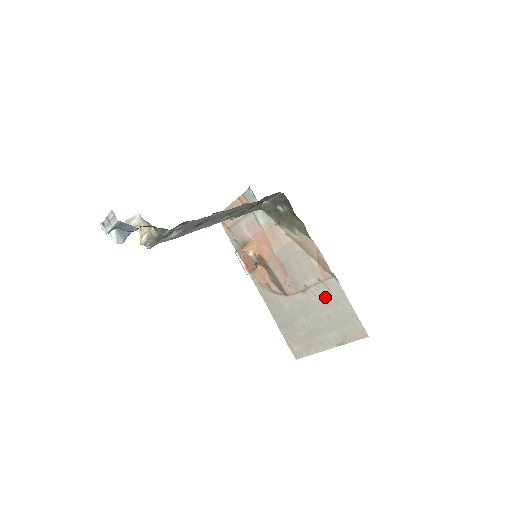
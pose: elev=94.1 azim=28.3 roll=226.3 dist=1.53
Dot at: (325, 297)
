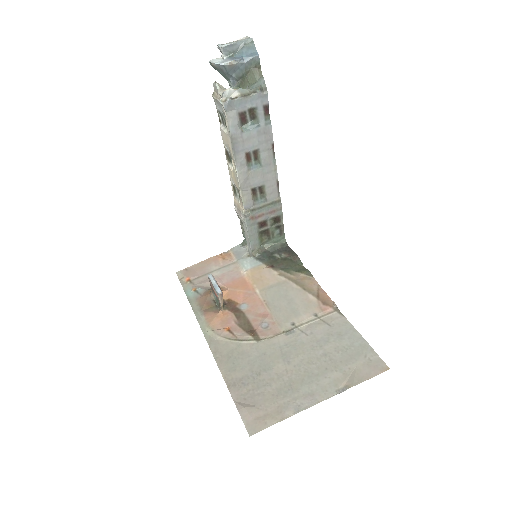
Dot at: (322, 333)
